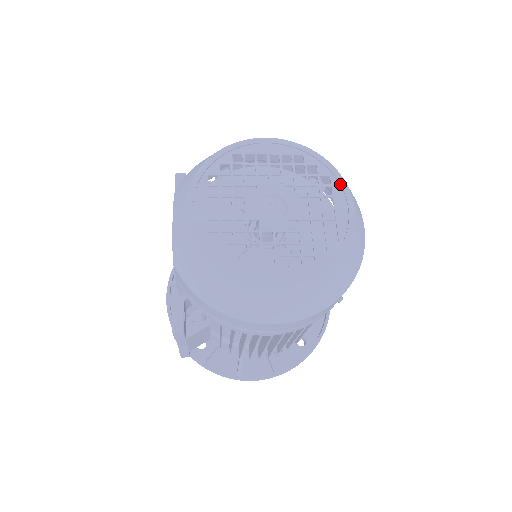
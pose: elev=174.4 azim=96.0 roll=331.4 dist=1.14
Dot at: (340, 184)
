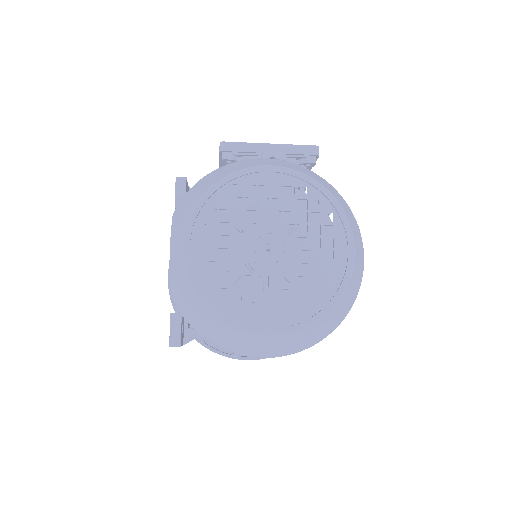
Dot at: (342, 223)
